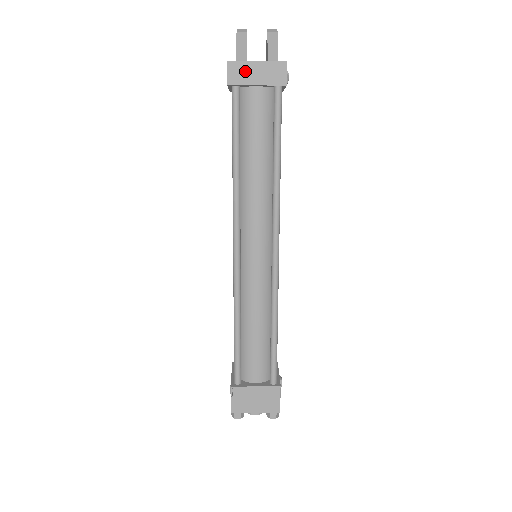
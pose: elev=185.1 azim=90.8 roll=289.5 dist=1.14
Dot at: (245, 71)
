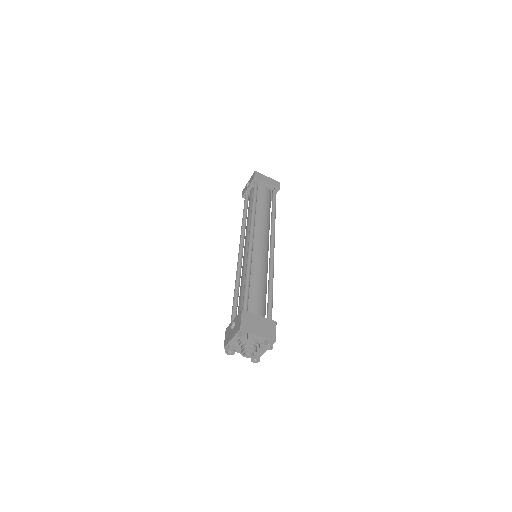
Dot at: (262, 177)
